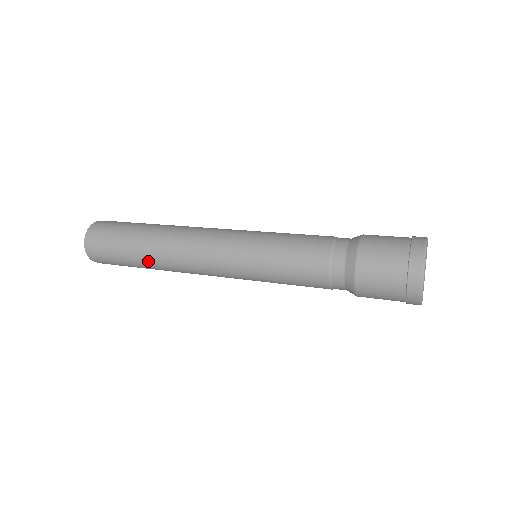
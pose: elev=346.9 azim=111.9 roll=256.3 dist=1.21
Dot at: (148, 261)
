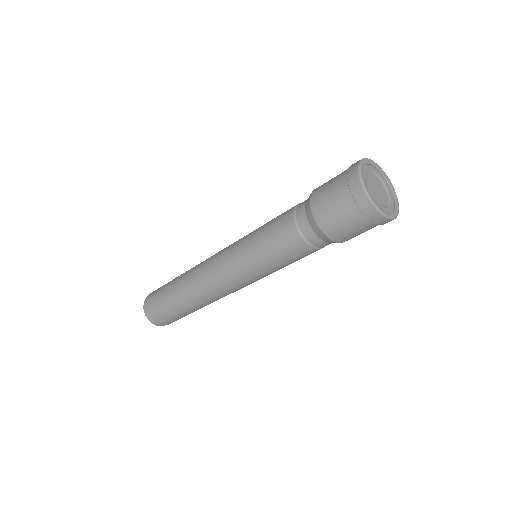
Dot at: (185, 302)
